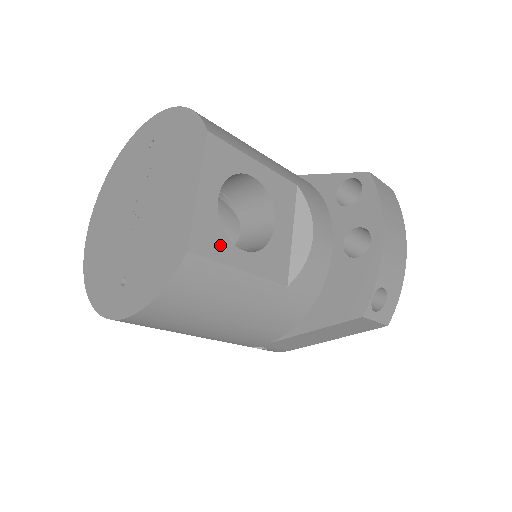
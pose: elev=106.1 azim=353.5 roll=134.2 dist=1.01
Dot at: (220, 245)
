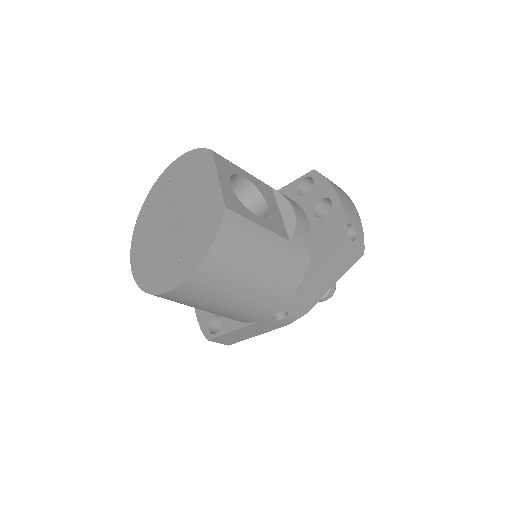
Dot at: (242, 209)
